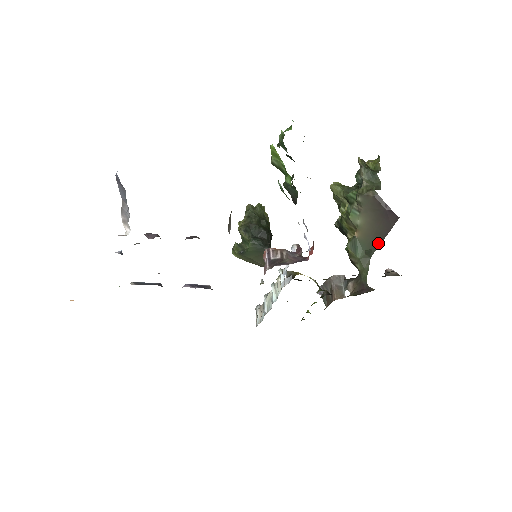
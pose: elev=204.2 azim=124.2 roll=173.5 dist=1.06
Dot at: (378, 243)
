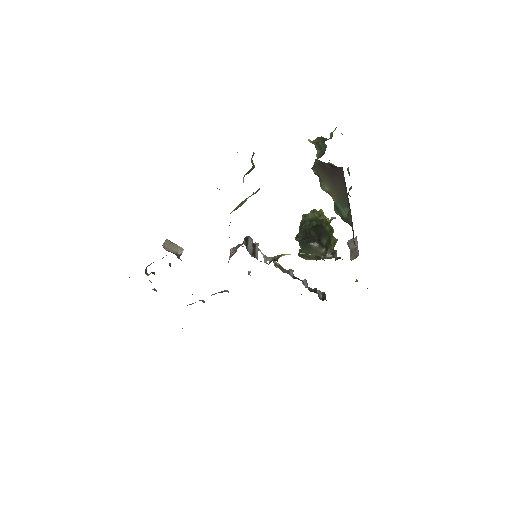
Dot at: (347, 197)
